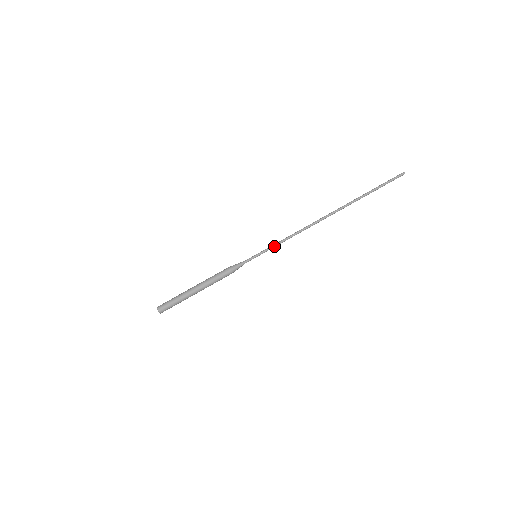
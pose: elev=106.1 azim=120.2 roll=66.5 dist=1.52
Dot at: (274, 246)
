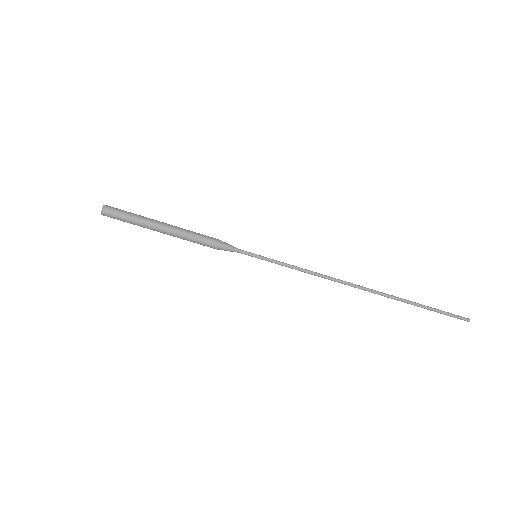
Dot at: (283, 264)
